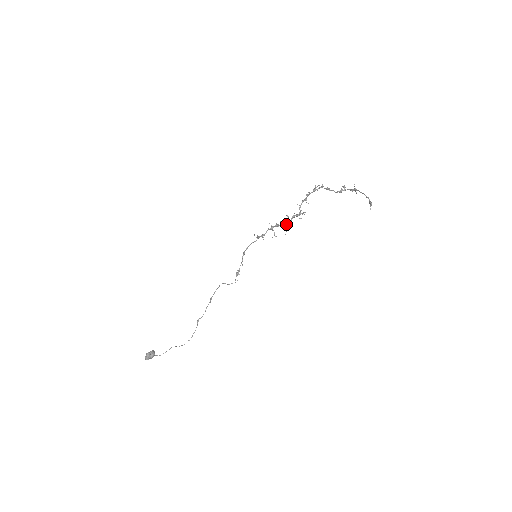
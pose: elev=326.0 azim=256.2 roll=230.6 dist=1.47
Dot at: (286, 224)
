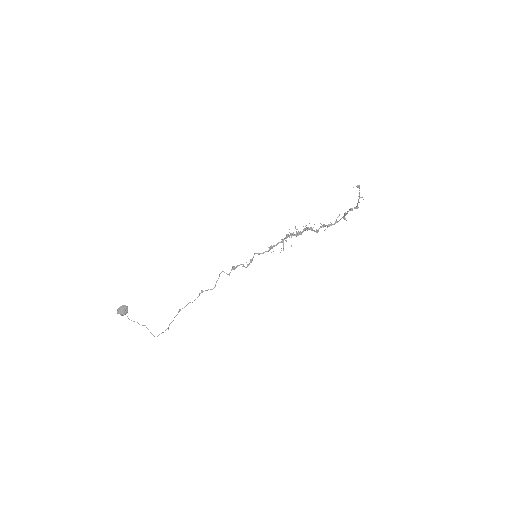
Dot at: (294, 234)
